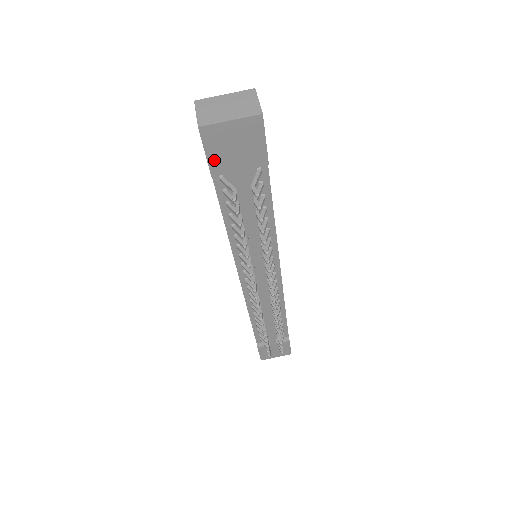
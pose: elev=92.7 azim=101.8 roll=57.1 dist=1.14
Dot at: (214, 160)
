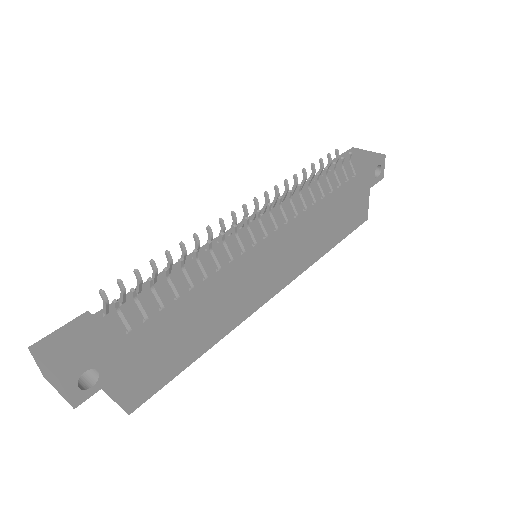
Dot at: occluded
